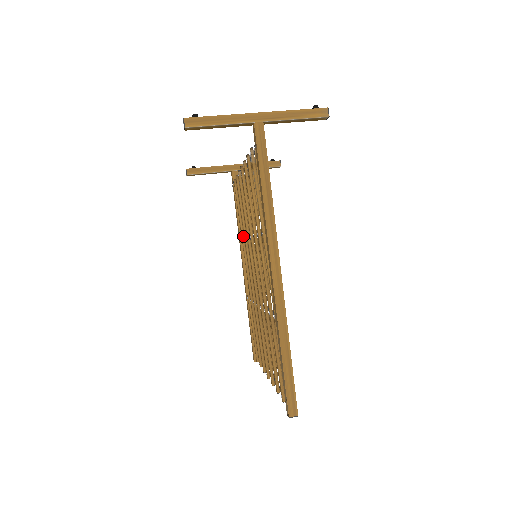
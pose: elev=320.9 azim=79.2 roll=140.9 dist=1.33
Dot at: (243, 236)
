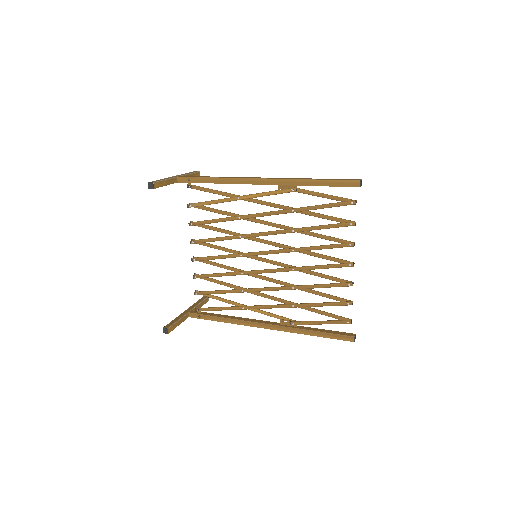
Dot at: (240, 306)
